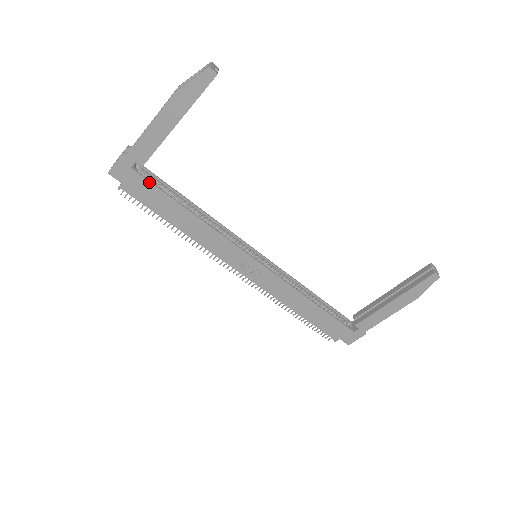
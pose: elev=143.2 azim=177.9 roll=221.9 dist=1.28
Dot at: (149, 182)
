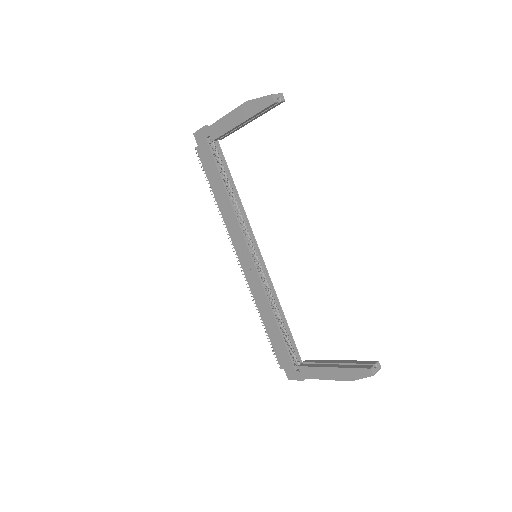
Dot at: (212, 155)
